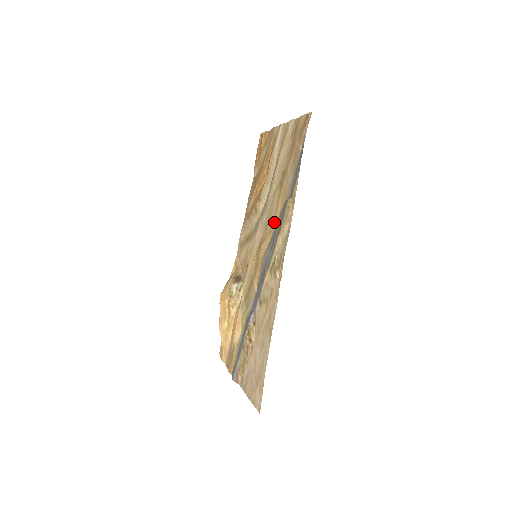
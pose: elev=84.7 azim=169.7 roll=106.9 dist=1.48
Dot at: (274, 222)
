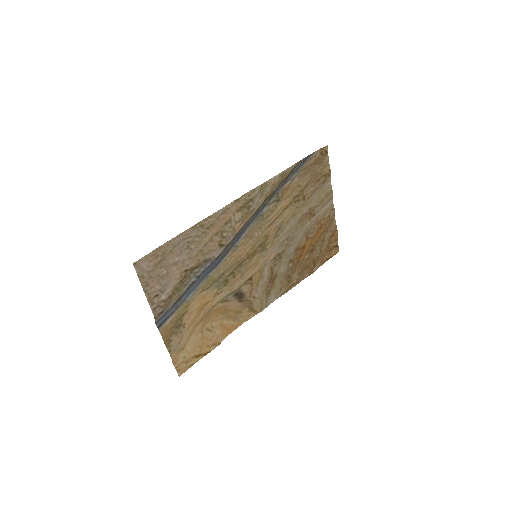
Dot at: (275, 215)
